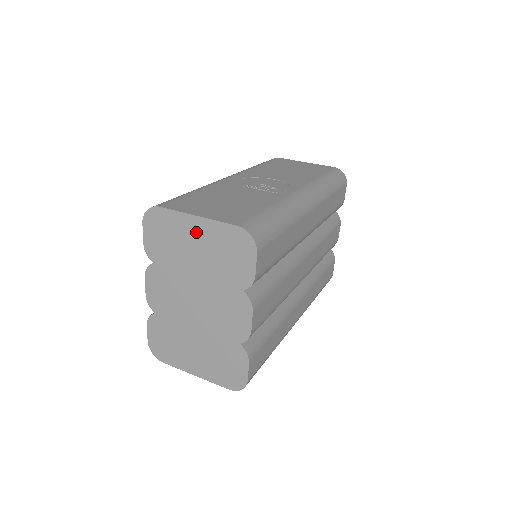
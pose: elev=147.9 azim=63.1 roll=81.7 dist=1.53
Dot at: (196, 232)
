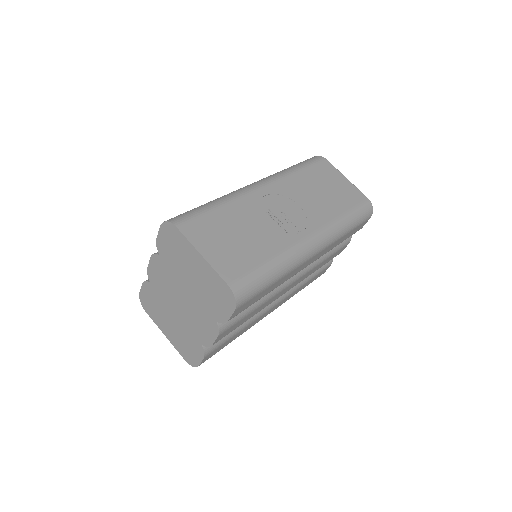
Dot at: (197, 264)
